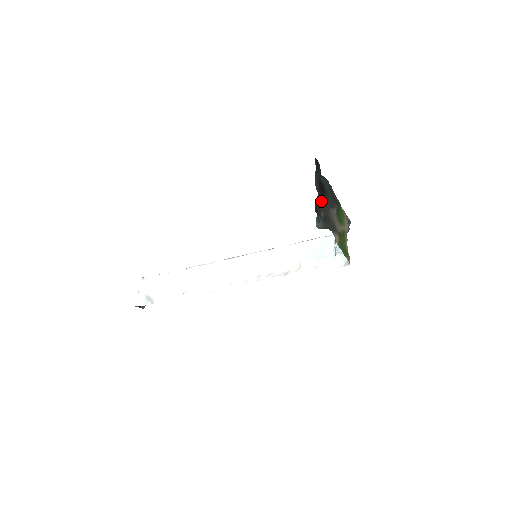
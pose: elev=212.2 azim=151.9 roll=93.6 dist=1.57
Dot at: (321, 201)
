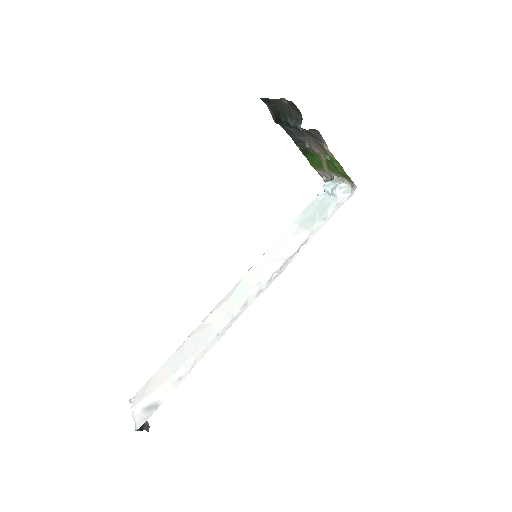
Dot at: (290, 120)
